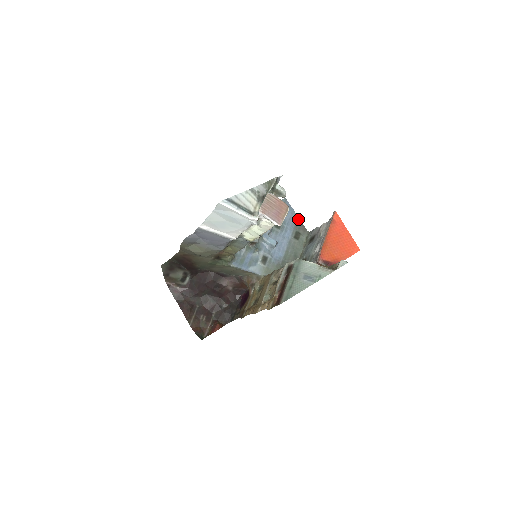
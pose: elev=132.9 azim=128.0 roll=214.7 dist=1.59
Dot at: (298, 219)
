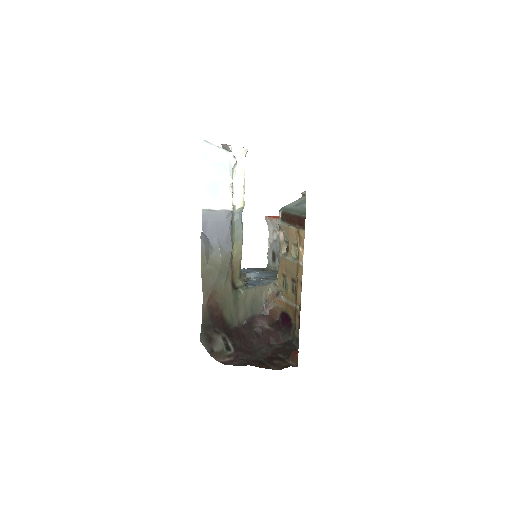
Dot at: (251, 269)
